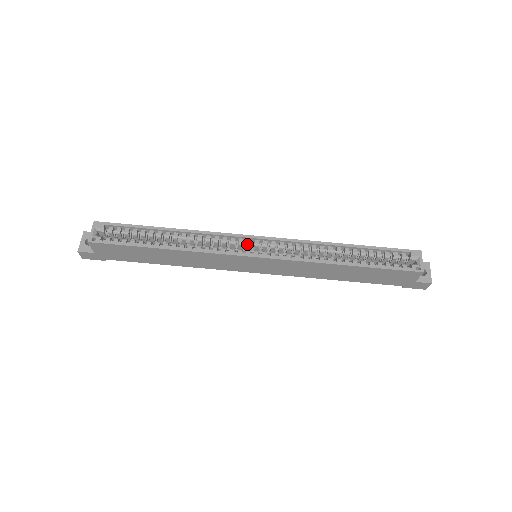
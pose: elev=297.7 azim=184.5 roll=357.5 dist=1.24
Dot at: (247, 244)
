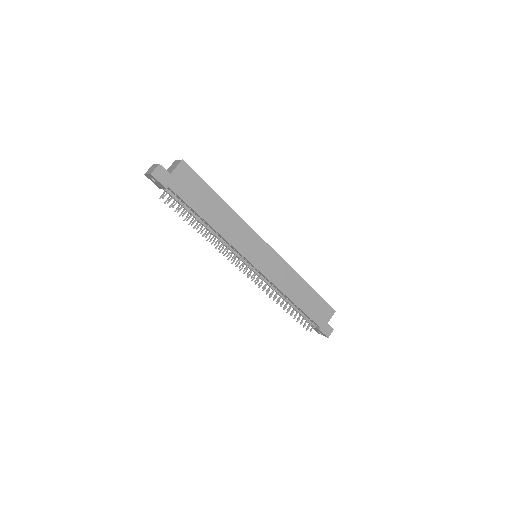
Dot at: occluded
